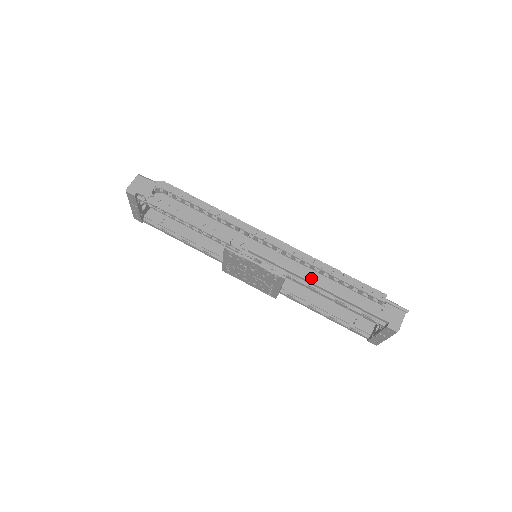
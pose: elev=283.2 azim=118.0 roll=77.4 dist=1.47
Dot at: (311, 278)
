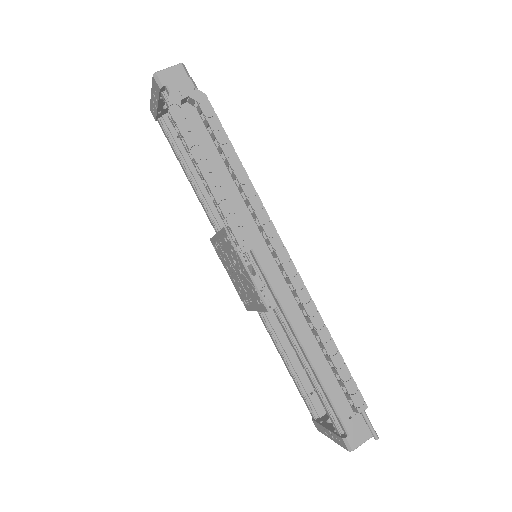
Dot at: (298, 330)
